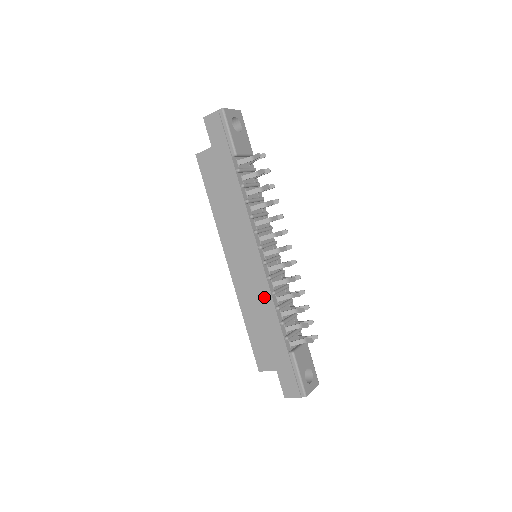
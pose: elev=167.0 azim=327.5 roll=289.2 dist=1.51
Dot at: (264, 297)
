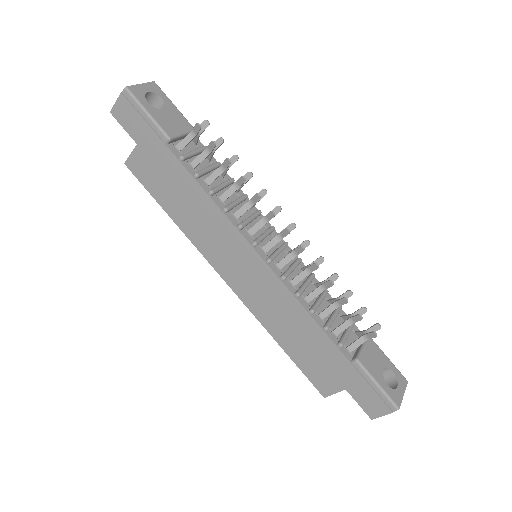
Dot at: (288, 305)
